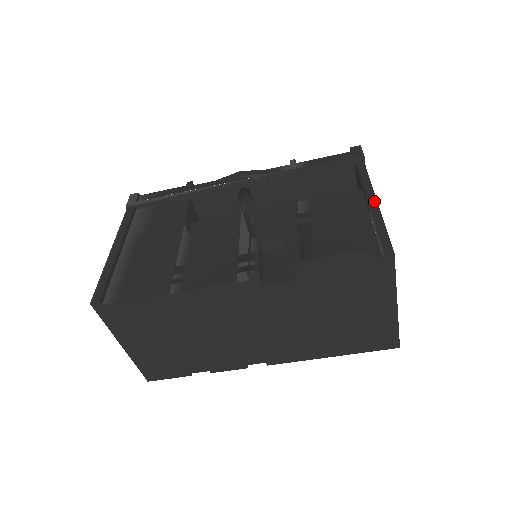
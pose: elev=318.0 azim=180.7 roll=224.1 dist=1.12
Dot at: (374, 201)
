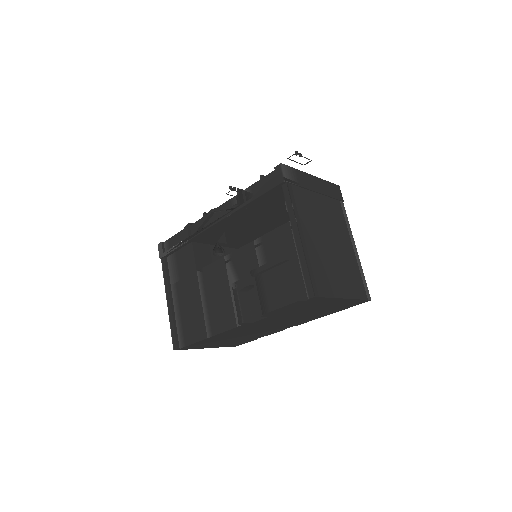
Dot at: (298, 238)
